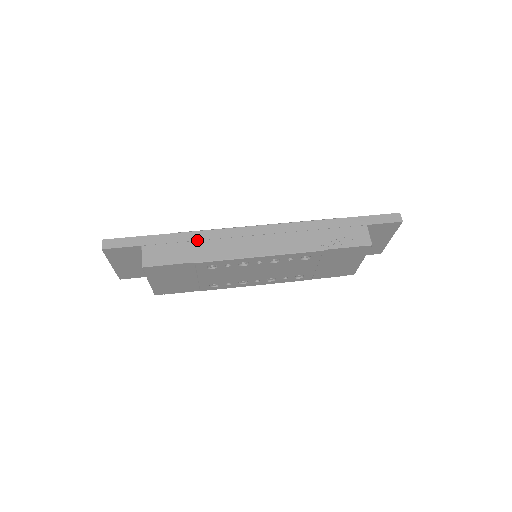
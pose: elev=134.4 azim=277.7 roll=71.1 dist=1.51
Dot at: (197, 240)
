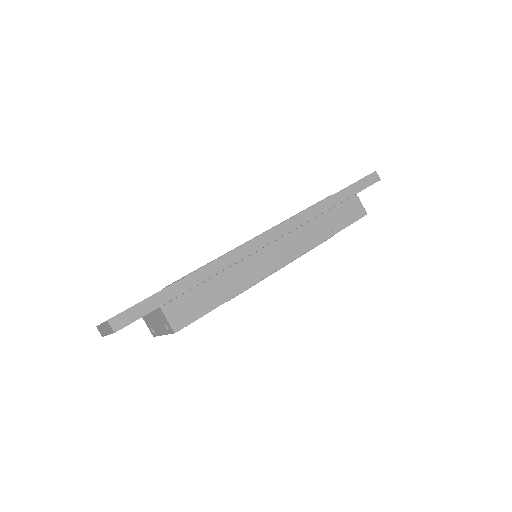
Dot at: (217, 273)
